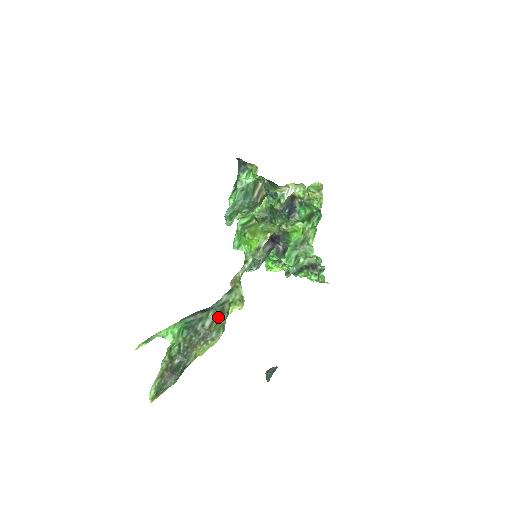
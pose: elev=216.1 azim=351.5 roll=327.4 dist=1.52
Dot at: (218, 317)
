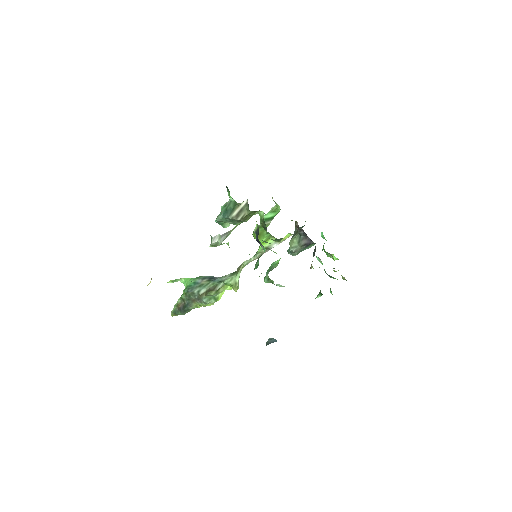
Dot at: (208, 291)
